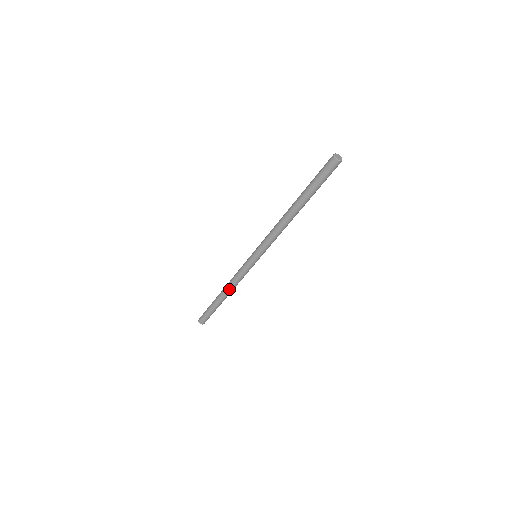
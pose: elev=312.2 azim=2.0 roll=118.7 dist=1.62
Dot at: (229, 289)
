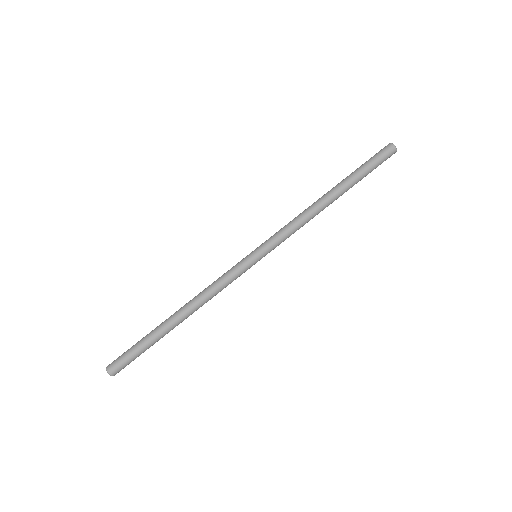
Dot at: (197, 307)
